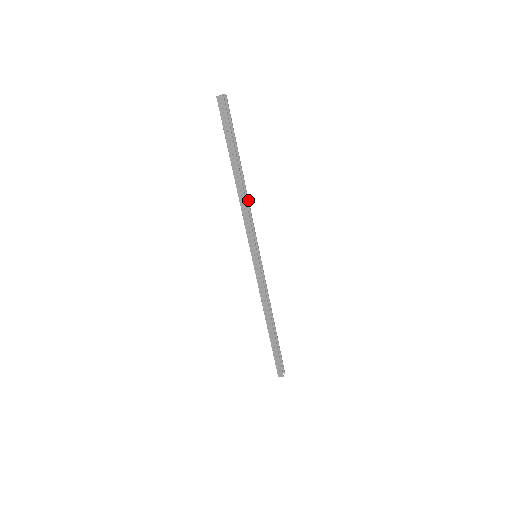
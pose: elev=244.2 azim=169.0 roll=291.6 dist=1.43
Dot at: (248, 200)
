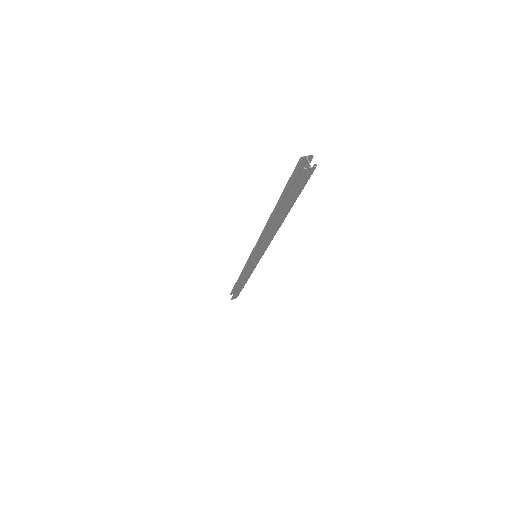
Dot at: occluded
